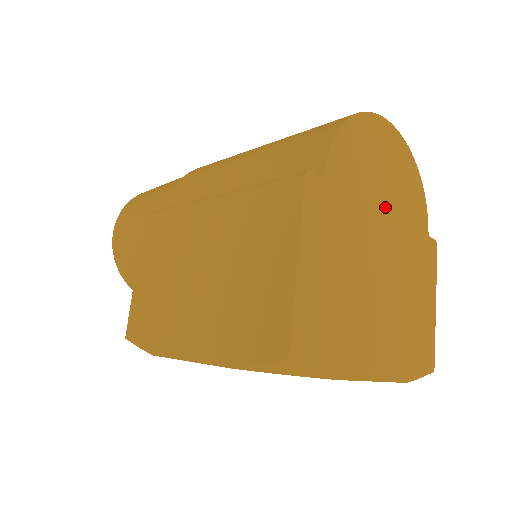
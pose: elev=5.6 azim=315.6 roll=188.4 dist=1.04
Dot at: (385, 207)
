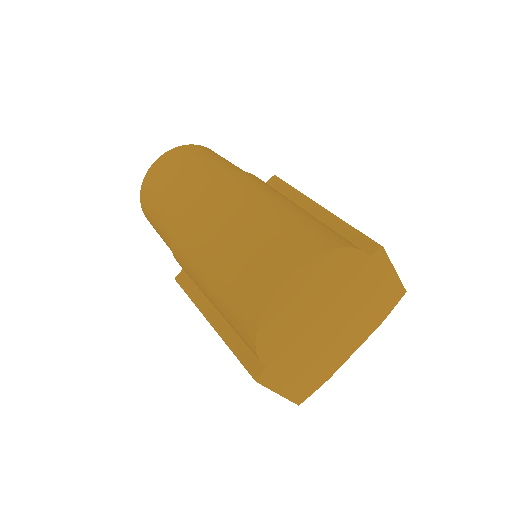
Dot at: (317, 309)
